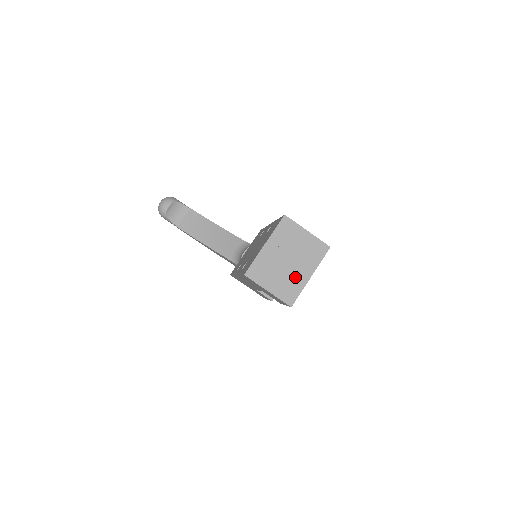
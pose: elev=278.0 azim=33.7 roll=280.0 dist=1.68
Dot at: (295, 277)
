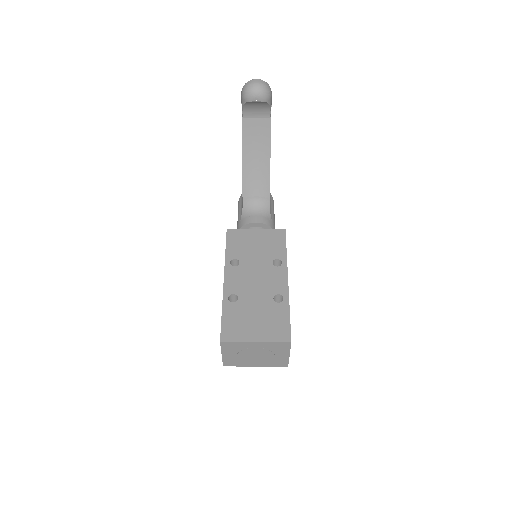
Dot at: (247, 361)
